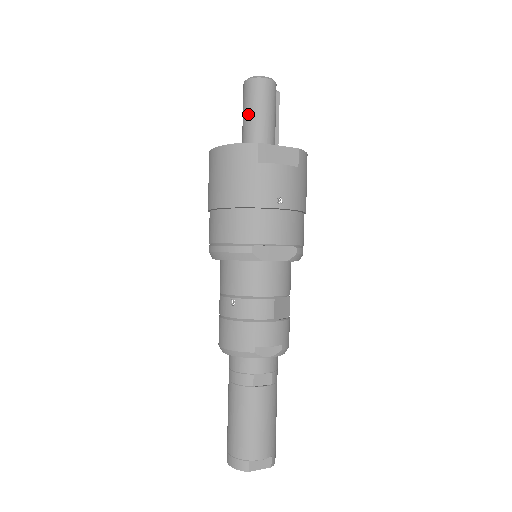
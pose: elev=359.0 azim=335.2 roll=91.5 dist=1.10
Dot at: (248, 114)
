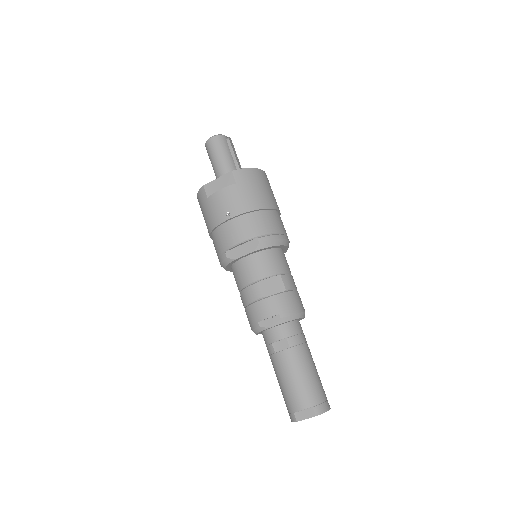
Dot at: occluded
